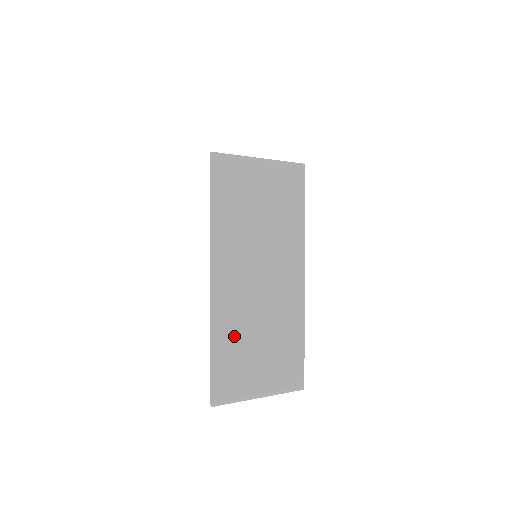
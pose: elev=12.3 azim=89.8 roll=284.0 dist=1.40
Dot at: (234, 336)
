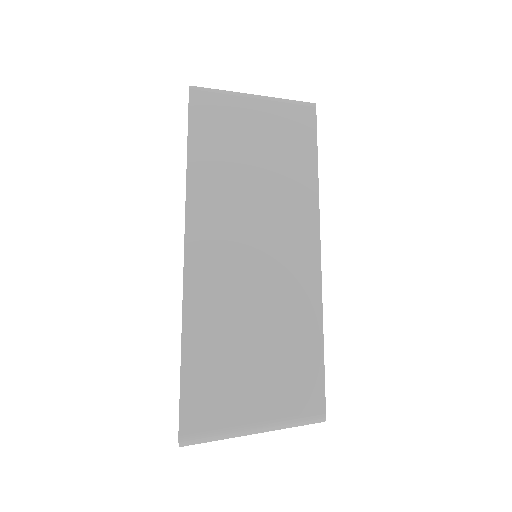
Dot at: (217, 332)
